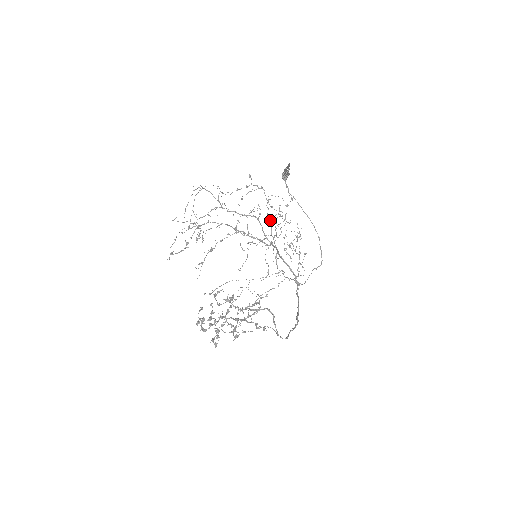
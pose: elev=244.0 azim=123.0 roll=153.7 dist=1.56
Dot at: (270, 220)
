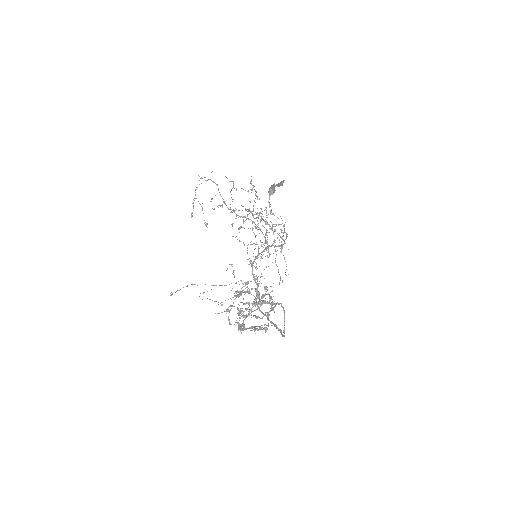
Dot at: occluded
